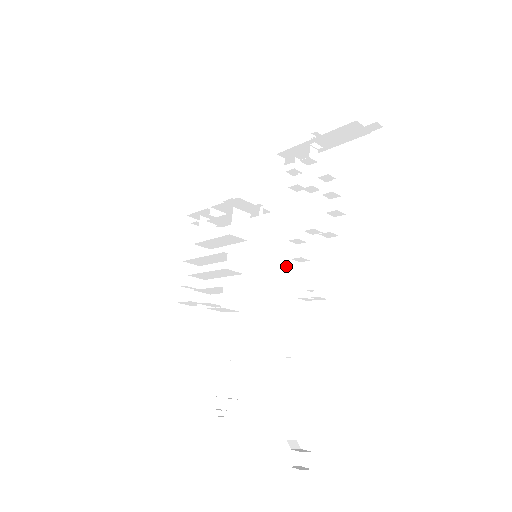
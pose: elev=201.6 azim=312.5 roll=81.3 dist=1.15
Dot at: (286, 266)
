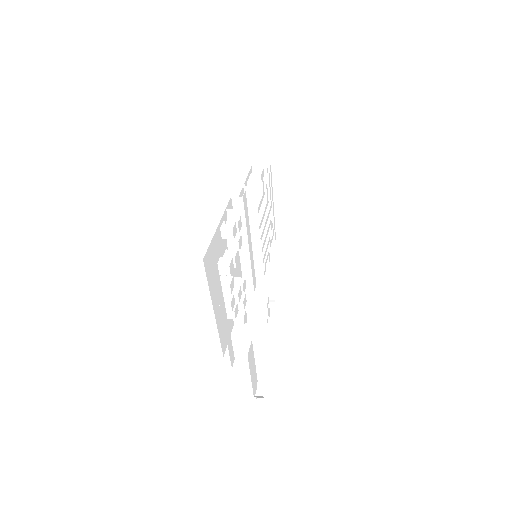
Dot at: (262, 282)
